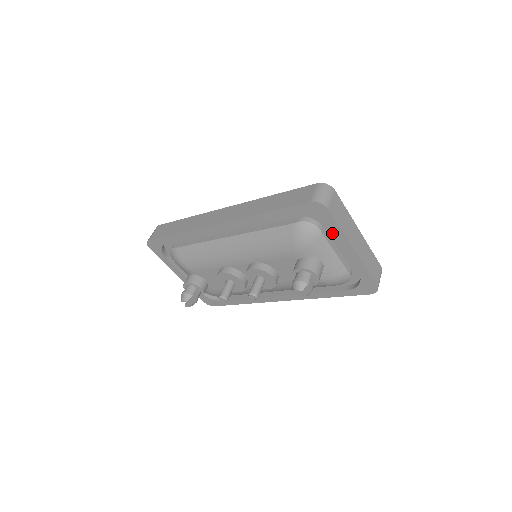
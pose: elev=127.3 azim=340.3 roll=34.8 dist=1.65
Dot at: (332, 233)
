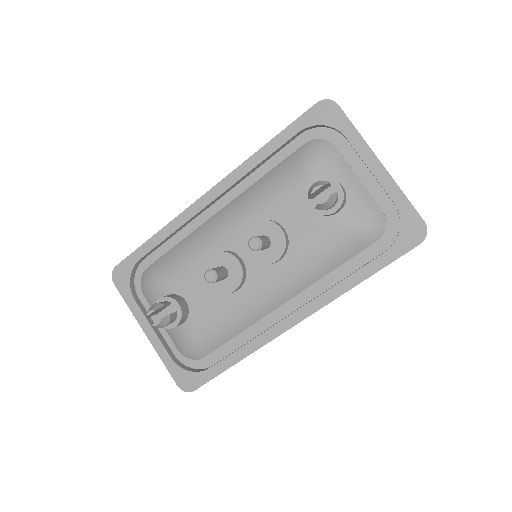
Dot at: (348, 155)
